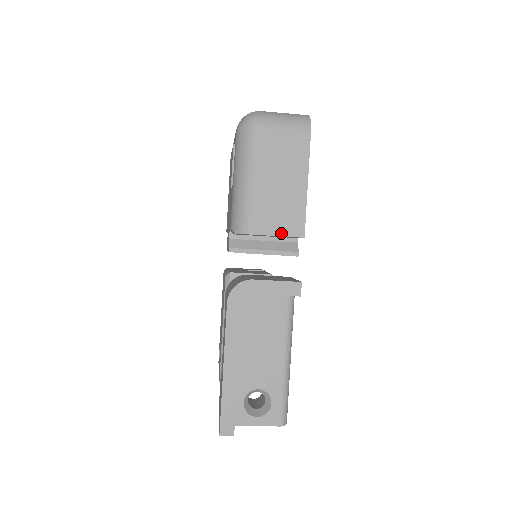
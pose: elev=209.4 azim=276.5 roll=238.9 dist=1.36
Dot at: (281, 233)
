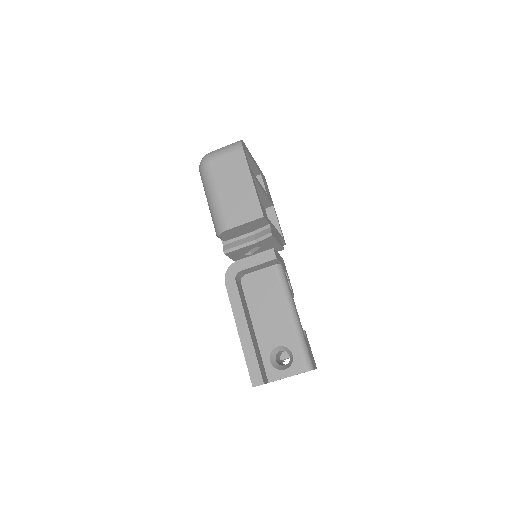
Dot at: (246, 221)
